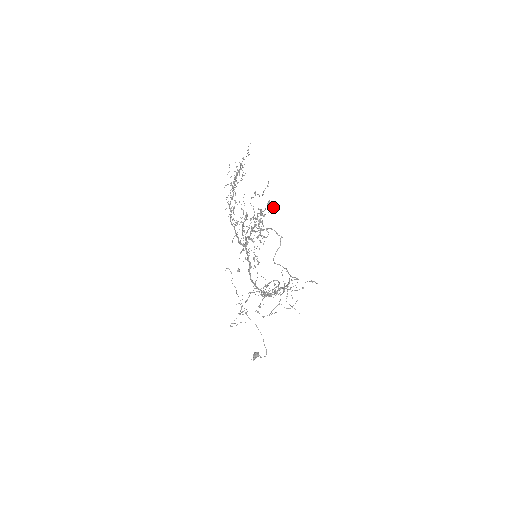
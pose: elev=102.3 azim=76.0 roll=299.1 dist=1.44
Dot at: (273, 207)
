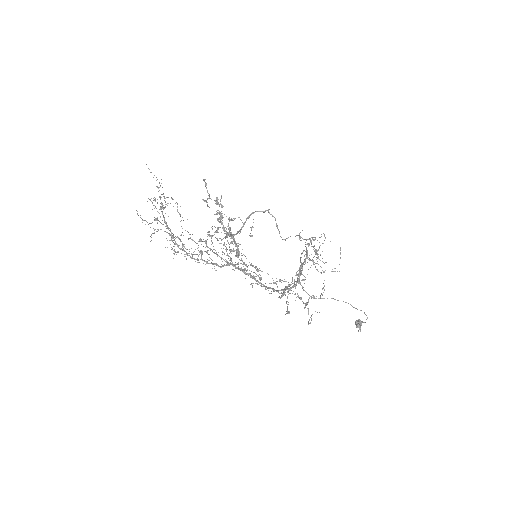
Dot at: (220, 204)
